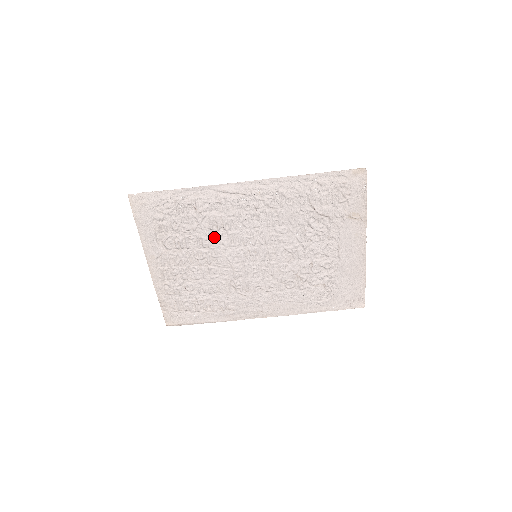
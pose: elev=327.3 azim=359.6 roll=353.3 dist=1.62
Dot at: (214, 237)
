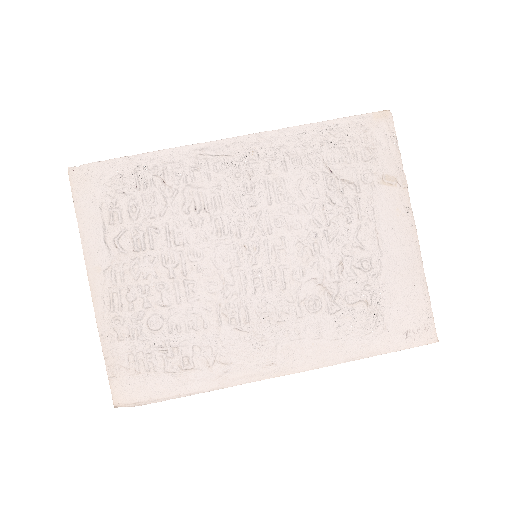
Dot at: (191, 226)
